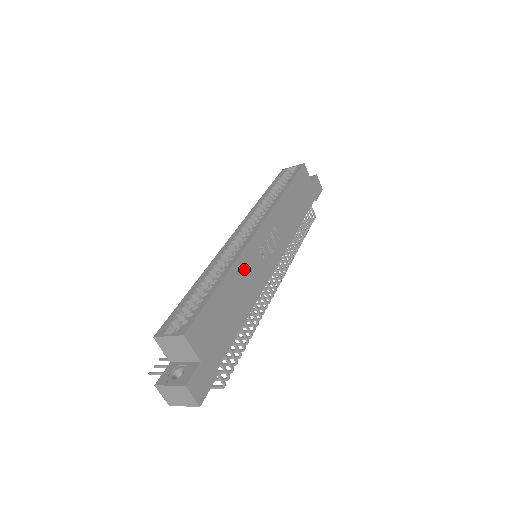
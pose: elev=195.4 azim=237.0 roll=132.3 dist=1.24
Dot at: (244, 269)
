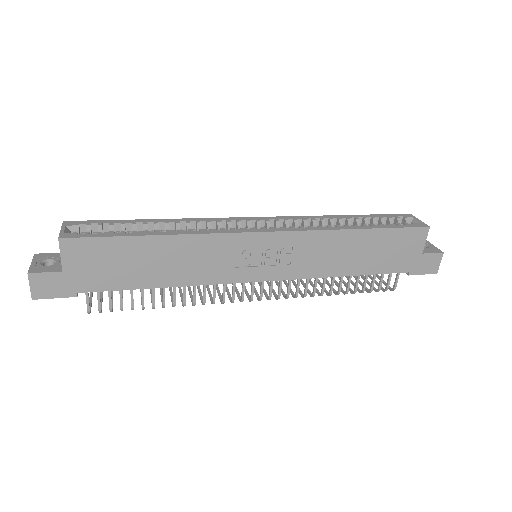
Dot at: (199, 249)
